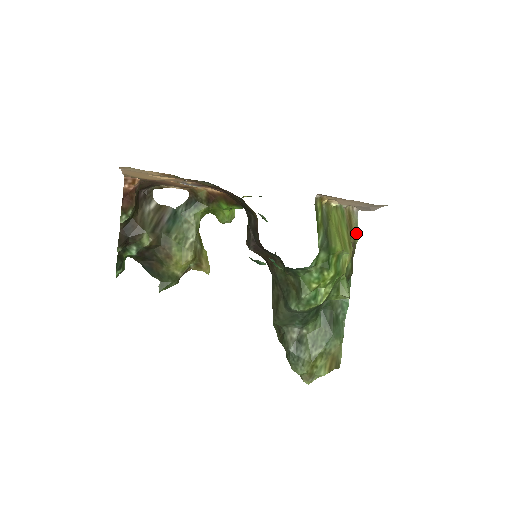
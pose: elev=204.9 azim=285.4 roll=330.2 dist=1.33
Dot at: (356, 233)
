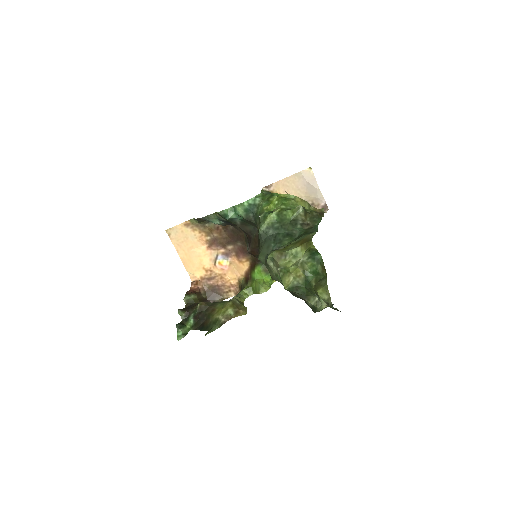
Dot at: (322, 209)
